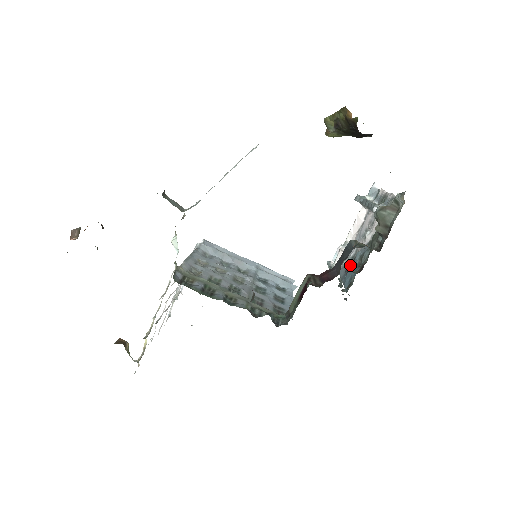
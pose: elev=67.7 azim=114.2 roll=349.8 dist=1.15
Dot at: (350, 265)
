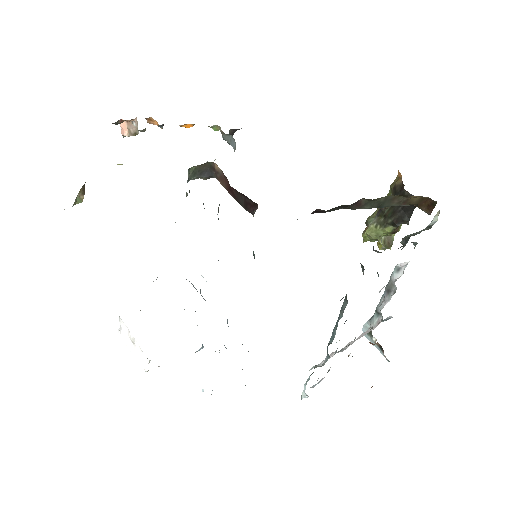
Dot at: occluded
